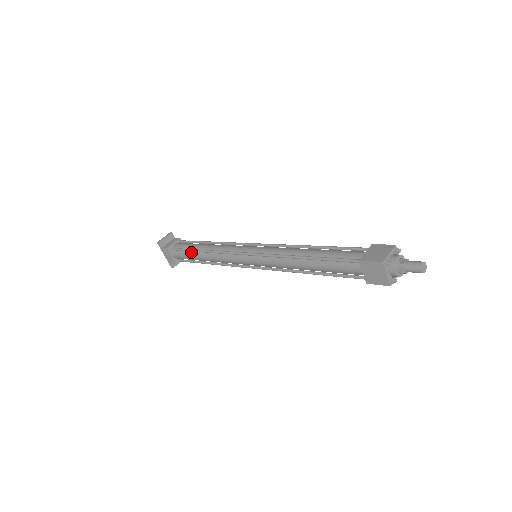
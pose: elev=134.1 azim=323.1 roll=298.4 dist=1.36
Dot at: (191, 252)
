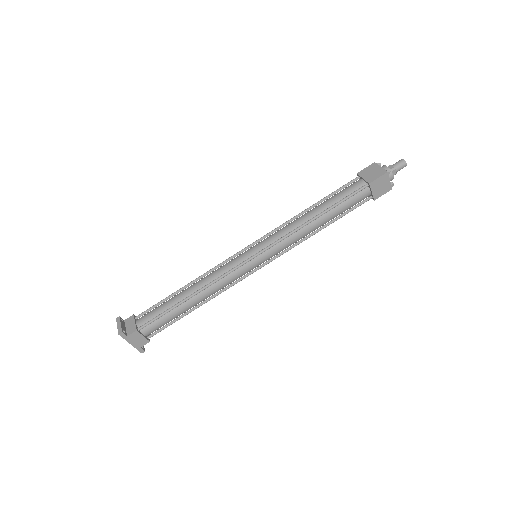
Dot at: (174, 309)
